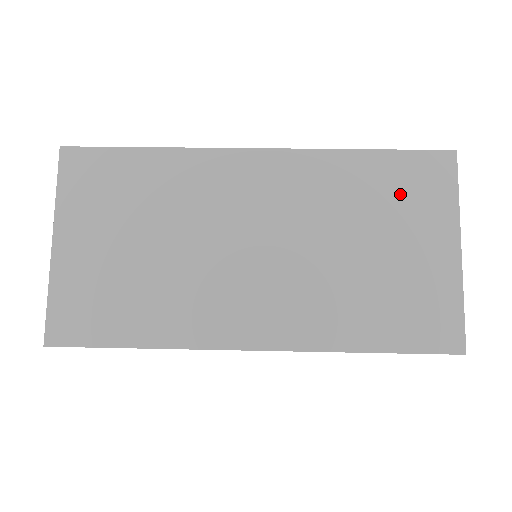
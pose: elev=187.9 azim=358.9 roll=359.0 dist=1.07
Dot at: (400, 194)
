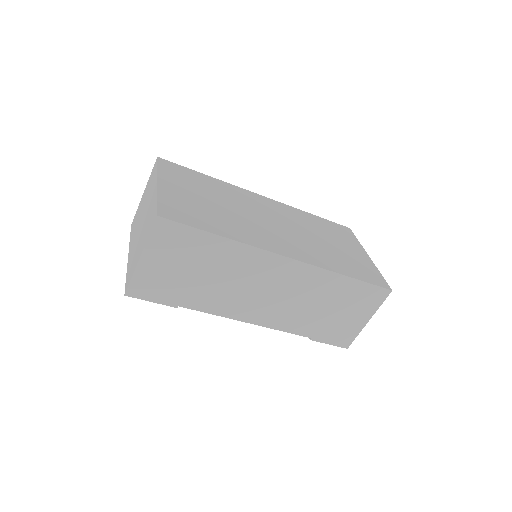
Dot at: (334, 232)
